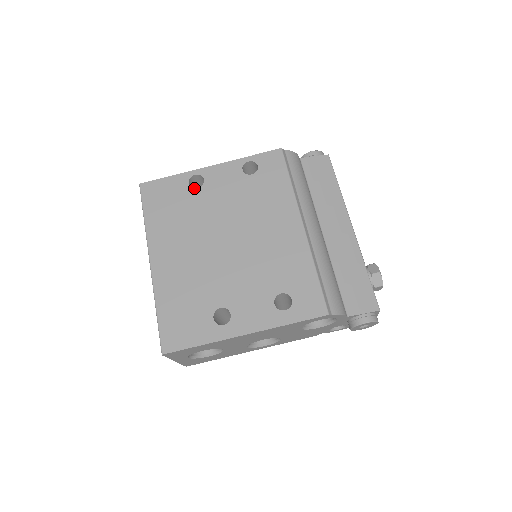
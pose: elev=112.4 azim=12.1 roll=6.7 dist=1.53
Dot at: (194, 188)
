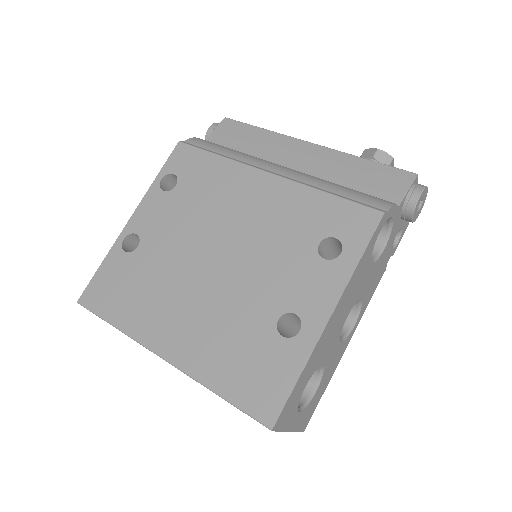
Dot at: (134, 250)
